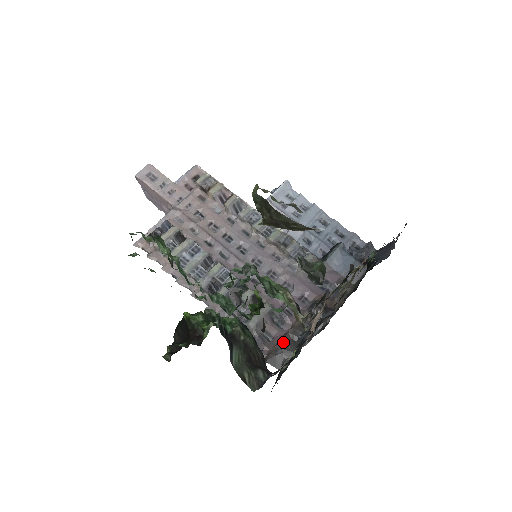
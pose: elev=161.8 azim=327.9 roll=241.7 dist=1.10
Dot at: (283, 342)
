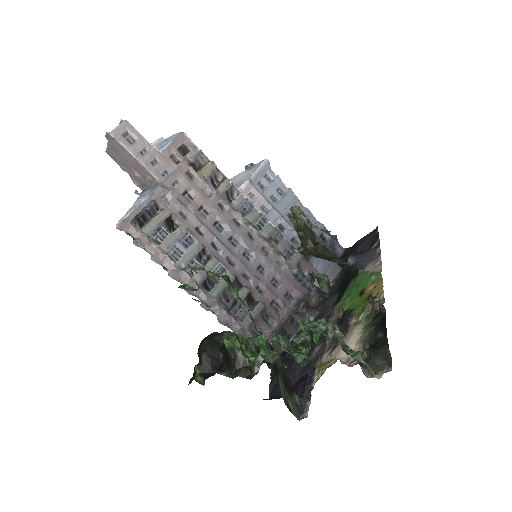
Dot at: occluded
